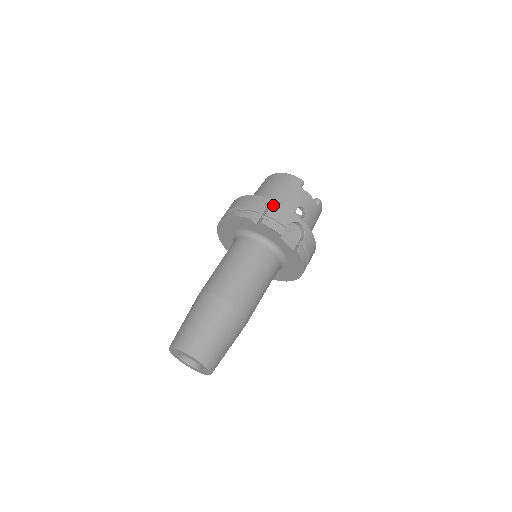
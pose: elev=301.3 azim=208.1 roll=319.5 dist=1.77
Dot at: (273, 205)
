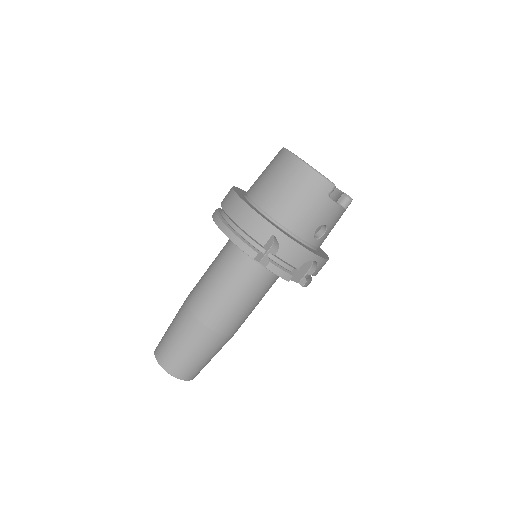
Dot at: (285, 244)
